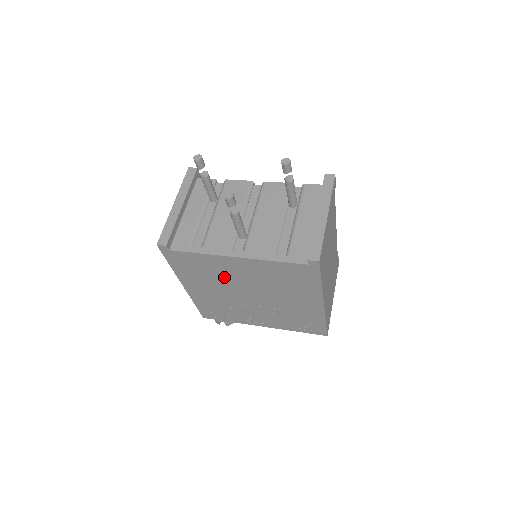
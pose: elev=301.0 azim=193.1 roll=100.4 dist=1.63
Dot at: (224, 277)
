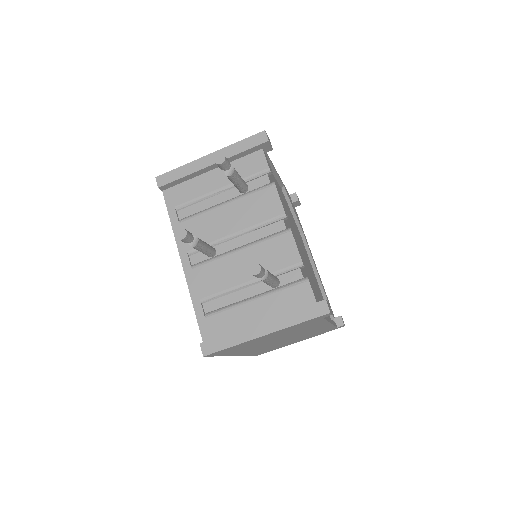
Dot at: occluded
